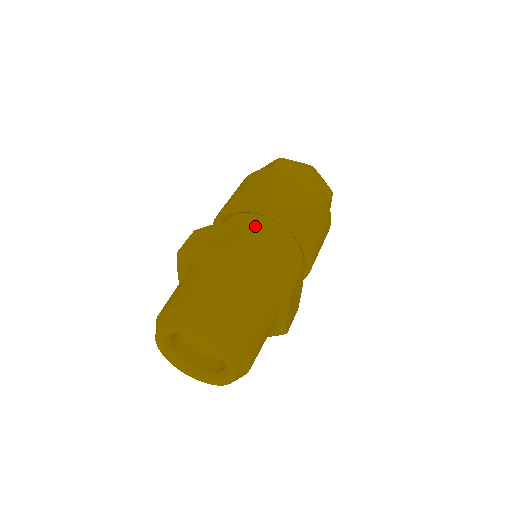
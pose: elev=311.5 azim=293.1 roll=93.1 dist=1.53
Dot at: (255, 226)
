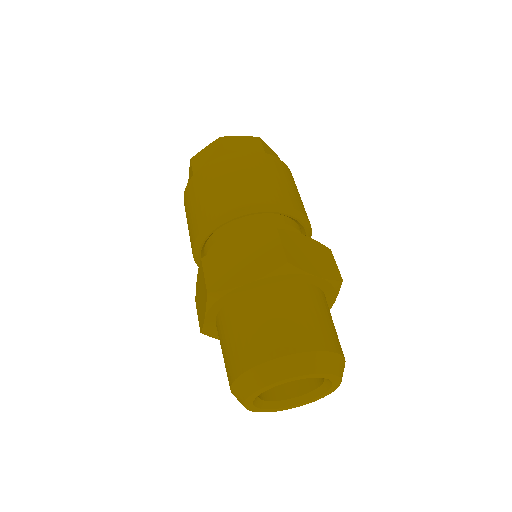
Dot at: (284, 231)
